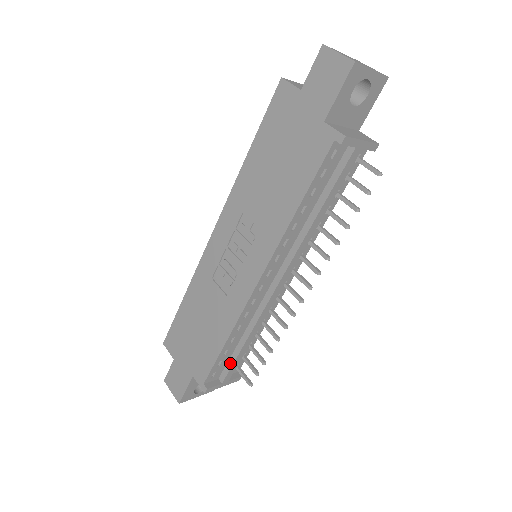
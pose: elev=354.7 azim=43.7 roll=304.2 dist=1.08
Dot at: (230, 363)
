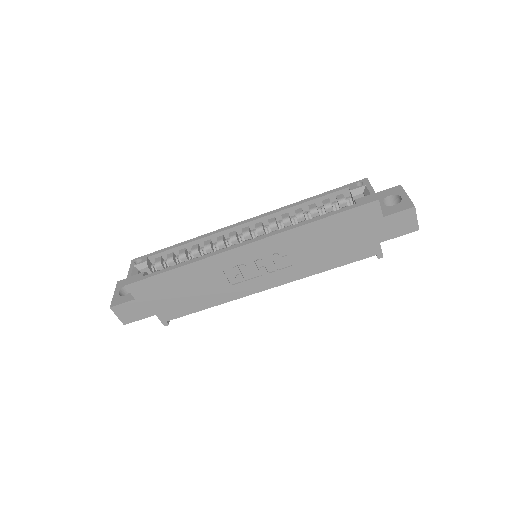
Dot at: occluded
